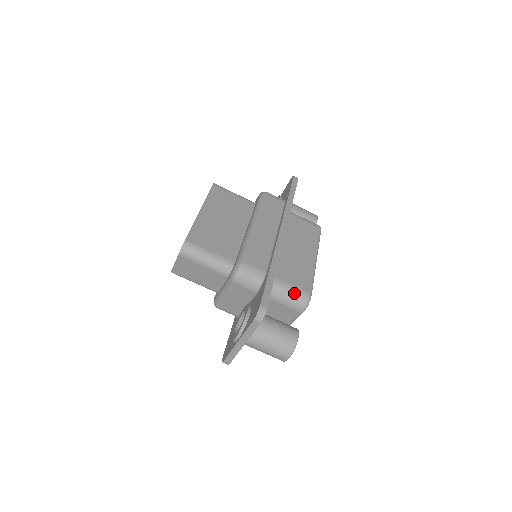
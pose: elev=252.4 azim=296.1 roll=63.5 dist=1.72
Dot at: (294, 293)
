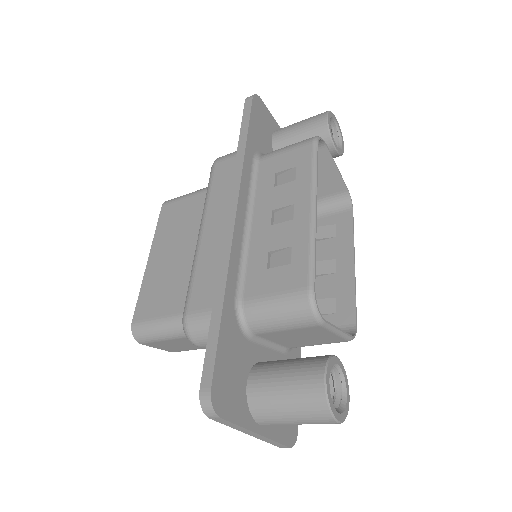
Dot at: (282, 307)
